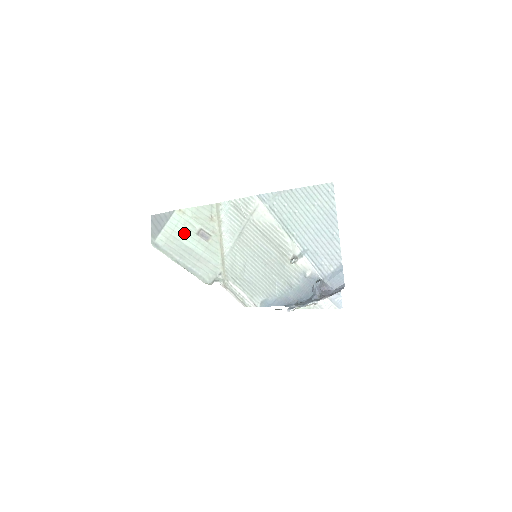
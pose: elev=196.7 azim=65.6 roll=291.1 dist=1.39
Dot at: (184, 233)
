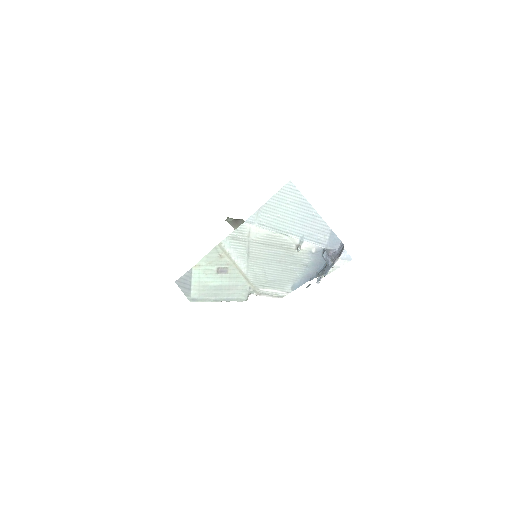
Dot at: (208, 279)
